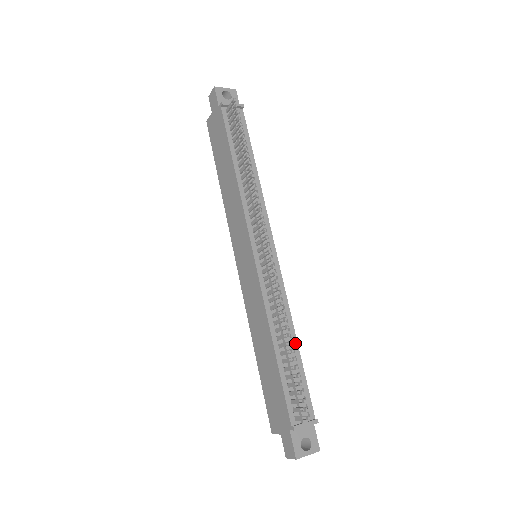
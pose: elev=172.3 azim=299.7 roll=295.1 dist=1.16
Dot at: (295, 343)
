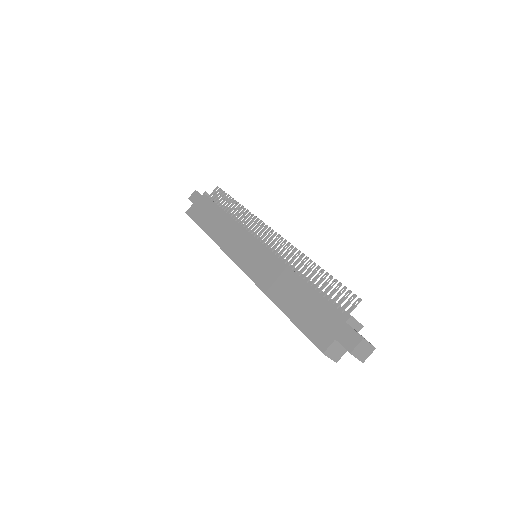
Dot at: occluded
